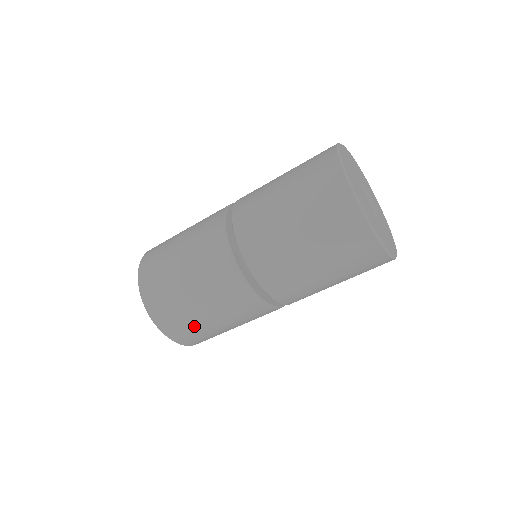
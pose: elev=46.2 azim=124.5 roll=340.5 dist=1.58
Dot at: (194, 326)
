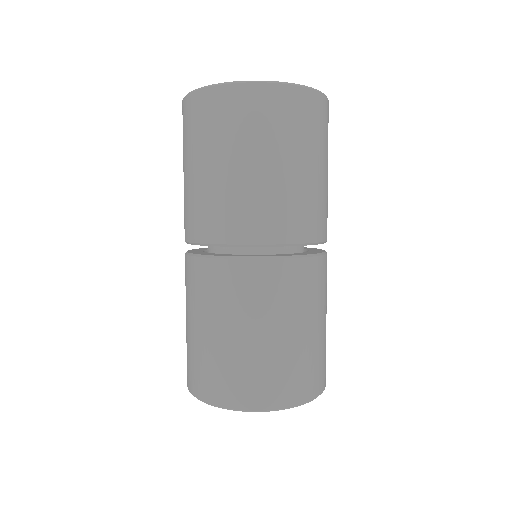
Dot at: (284, 363)
